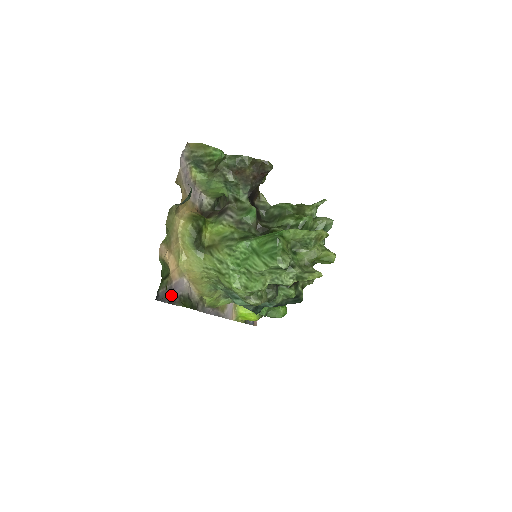
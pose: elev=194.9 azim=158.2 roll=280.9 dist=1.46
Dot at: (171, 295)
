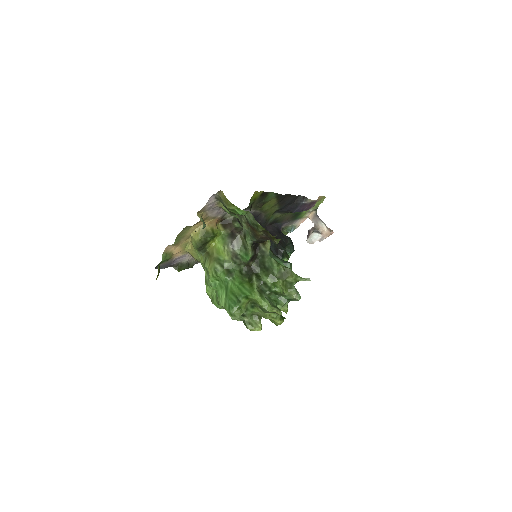
Dot at: (170, 264)
